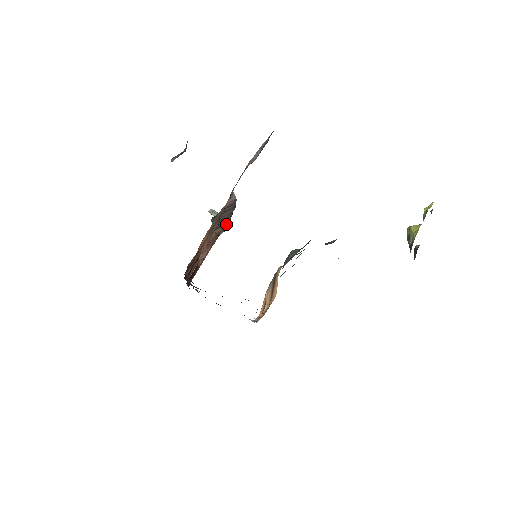
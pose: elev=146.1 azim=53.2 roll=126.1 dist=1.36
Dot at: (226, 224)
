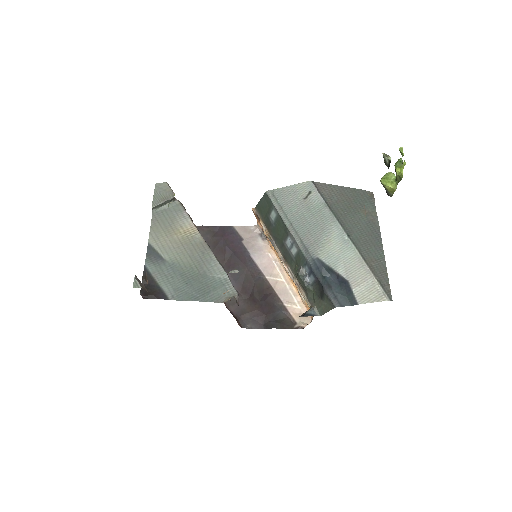
Dot at: occluded
